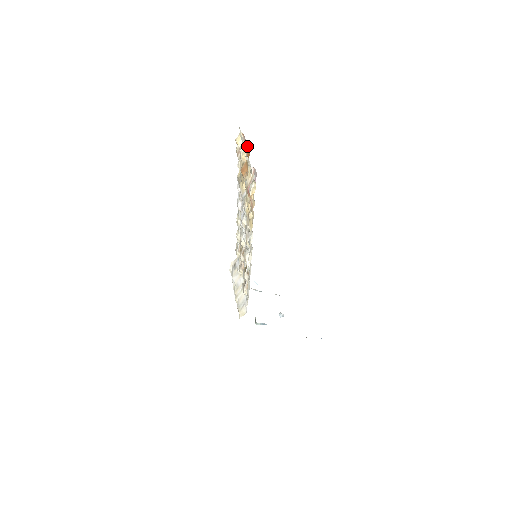
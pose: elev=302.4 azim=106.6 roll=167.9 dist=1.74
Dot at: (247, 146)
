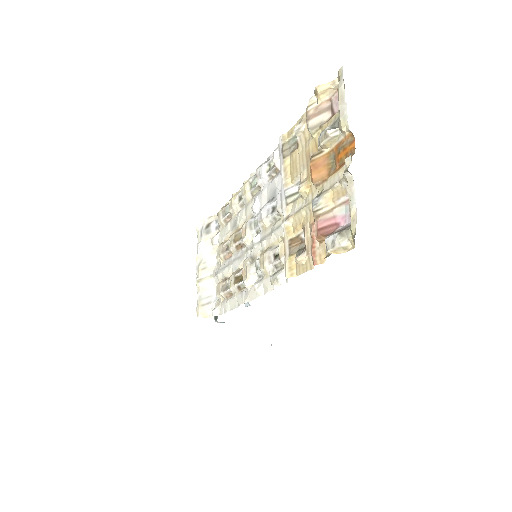
Dot at: (349, 135)
